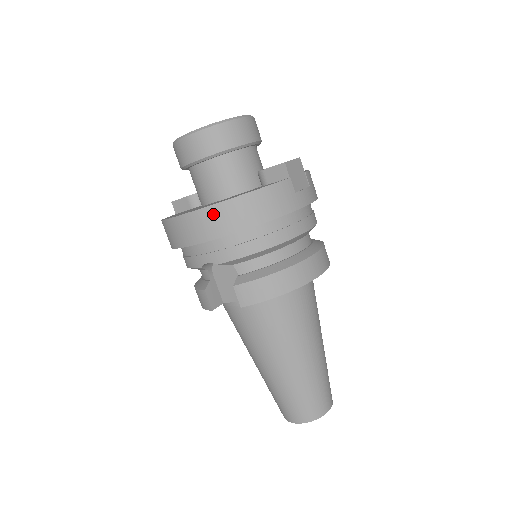
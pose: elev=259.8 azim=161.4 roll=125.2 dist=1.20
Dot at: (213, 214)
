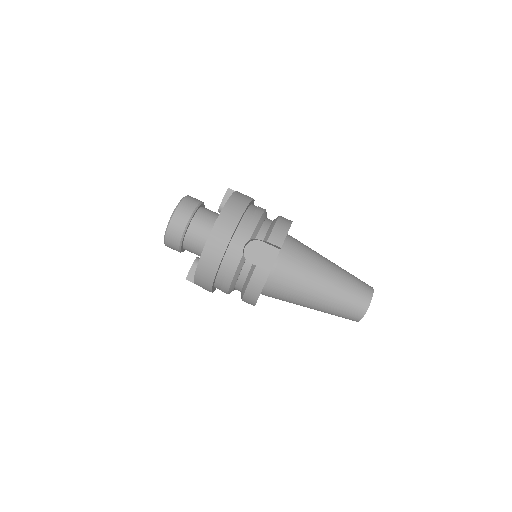
Dot at: (225, 214)
